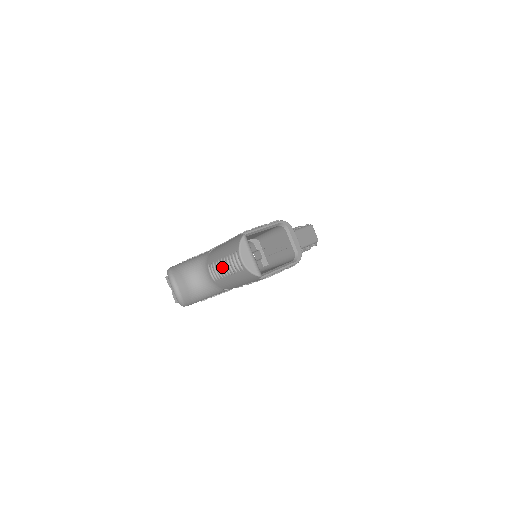
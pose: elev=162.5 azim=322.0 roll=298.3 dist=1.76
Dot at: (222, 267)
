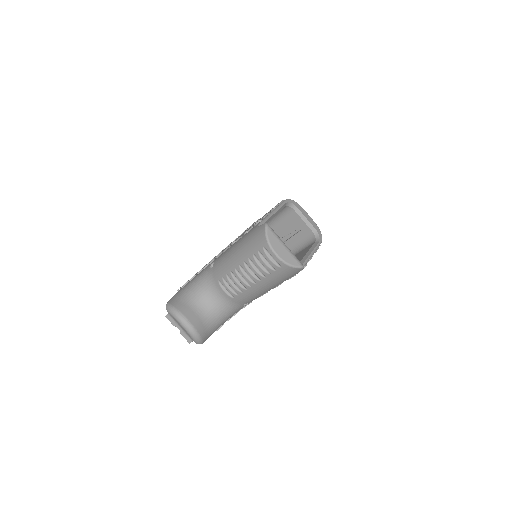
Dot at: (244, 275)
